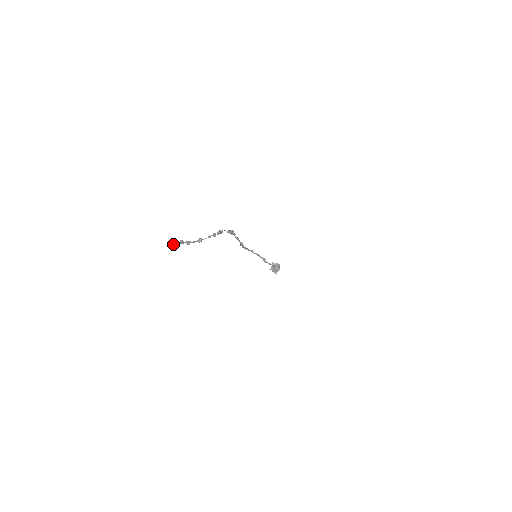
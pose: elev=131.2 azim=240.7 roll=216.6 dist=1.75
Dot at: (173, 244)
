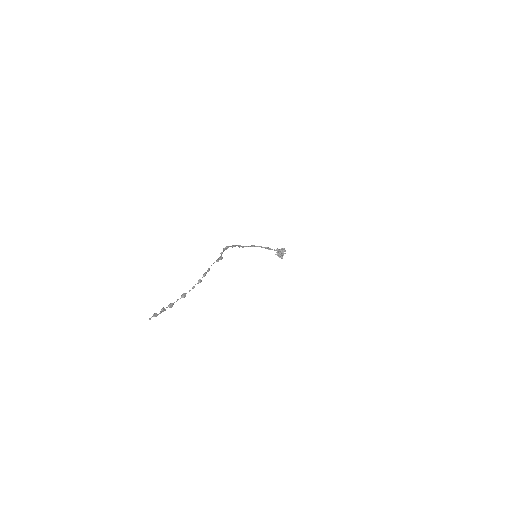
Dot at: occluded
